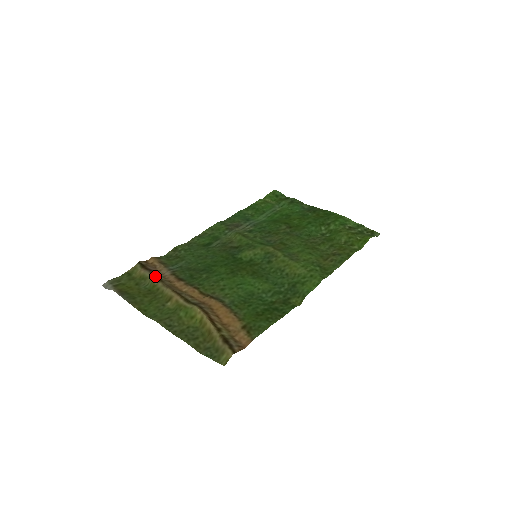
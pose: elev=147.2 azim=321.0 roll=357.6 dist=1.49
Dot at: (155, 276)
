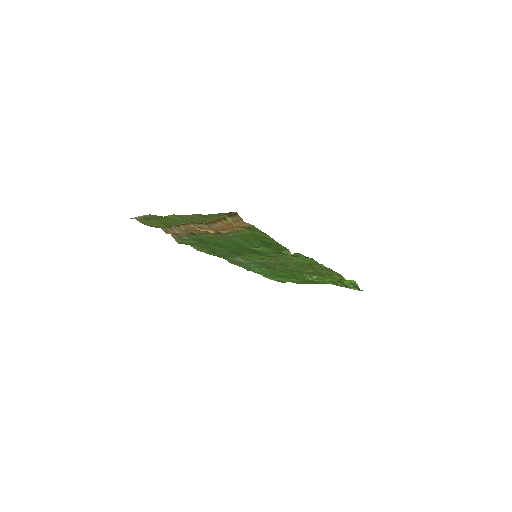
Dot at: (173, 226)
